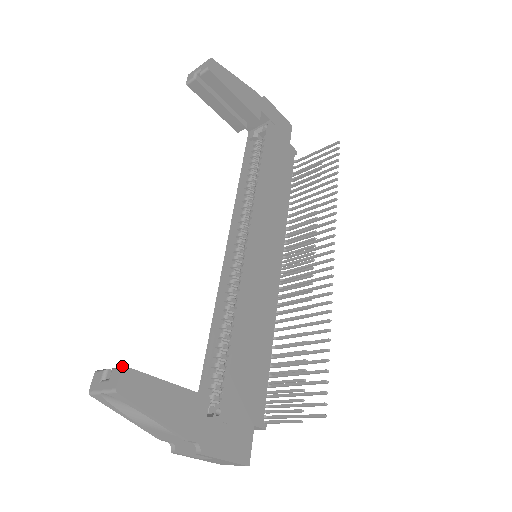
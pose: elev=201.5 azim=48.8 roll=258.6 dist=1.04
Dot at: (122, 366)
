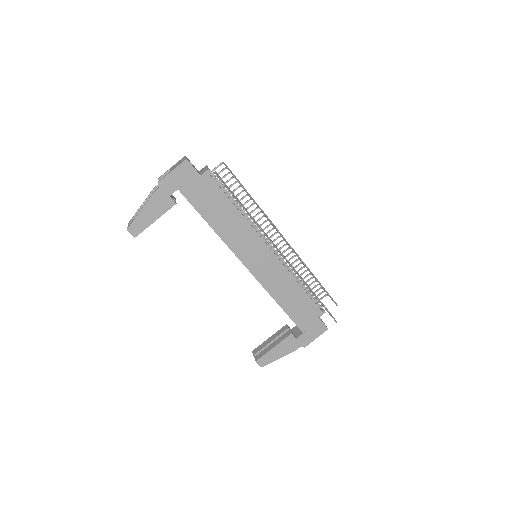
Dot at: (256, 361)
